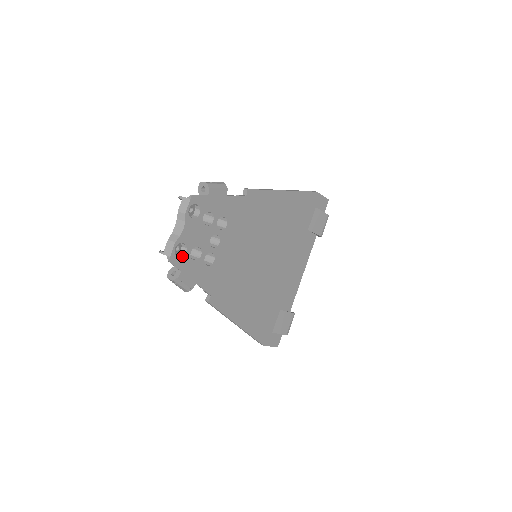
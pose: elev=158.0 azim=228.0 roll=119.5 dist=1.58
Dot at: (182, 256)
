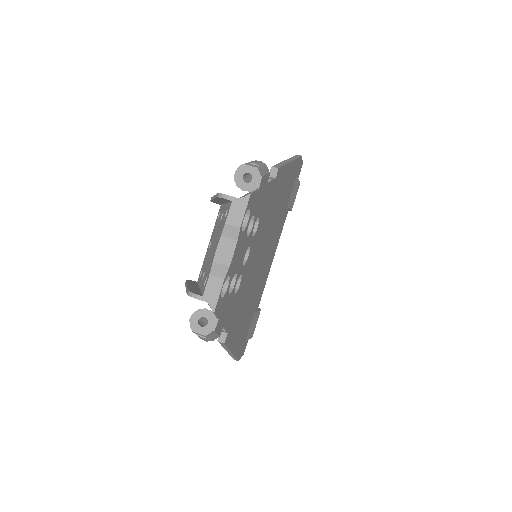
Dot at: (223, 295)
